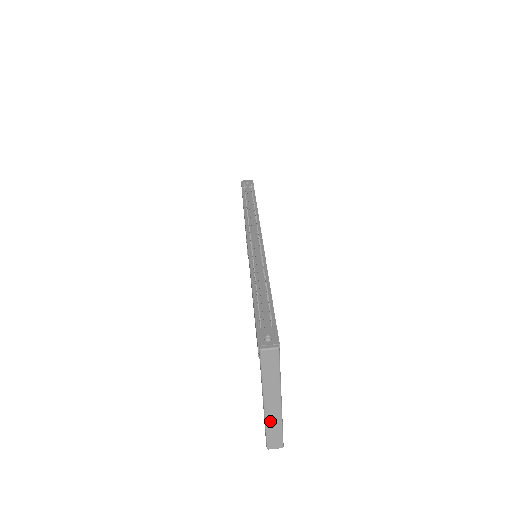
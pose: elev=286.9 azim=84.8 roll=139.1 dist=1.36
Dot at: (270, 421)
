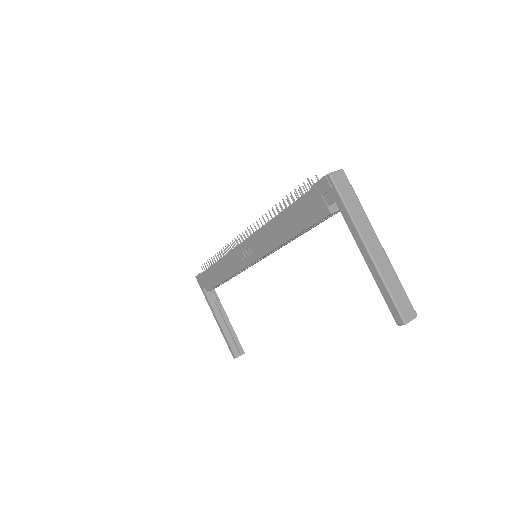
Dot at: (384, 273)
